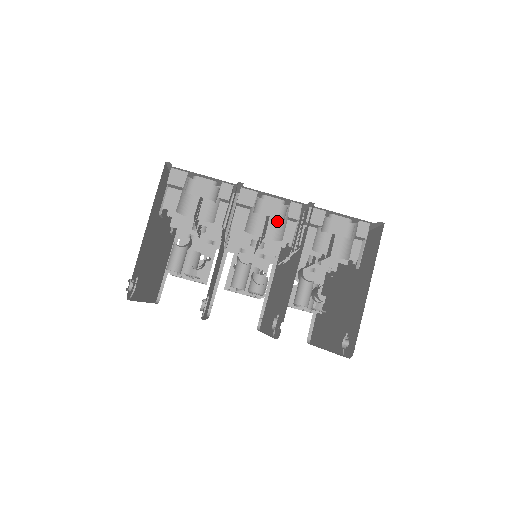
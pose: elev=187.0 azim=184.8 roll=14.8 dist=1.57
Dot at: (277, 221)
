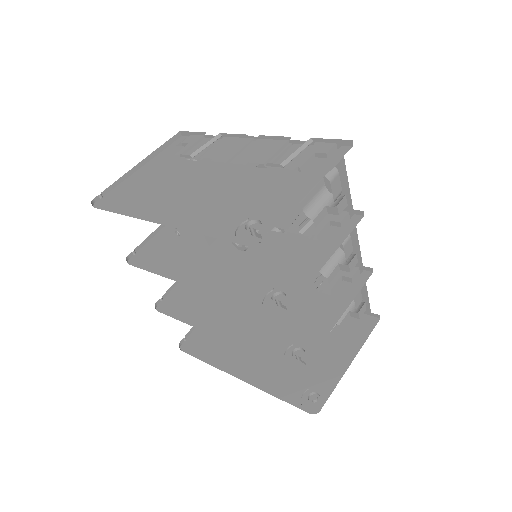
Dot at: occluded
